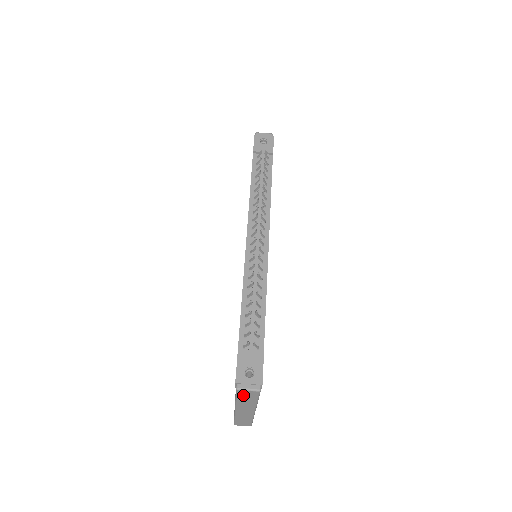
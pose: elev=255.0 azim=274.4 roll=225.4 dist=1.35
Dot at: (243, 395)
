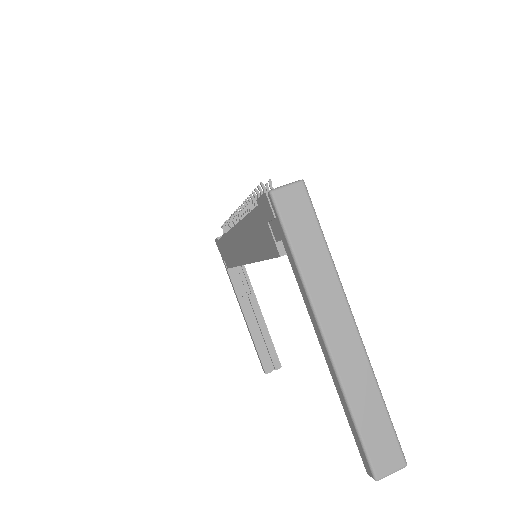
Dot at: (291, 218)
